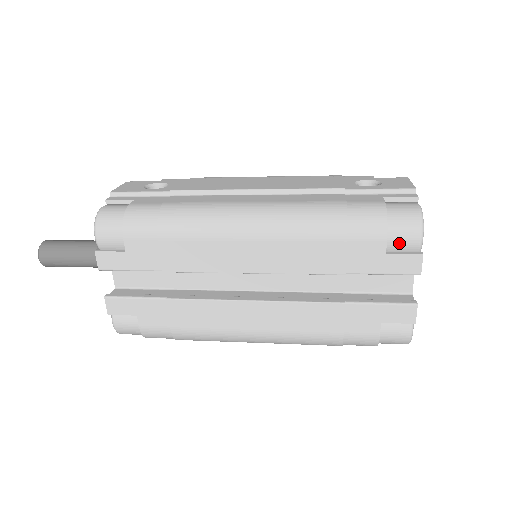
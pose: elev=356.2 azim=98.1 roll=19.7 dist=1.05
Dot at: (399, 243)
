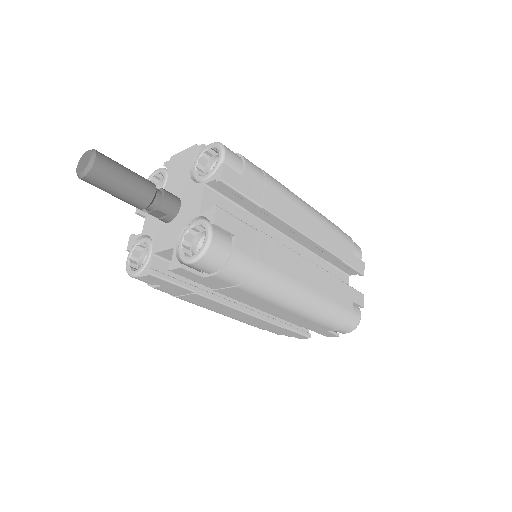
Dot at: (356, 252)
